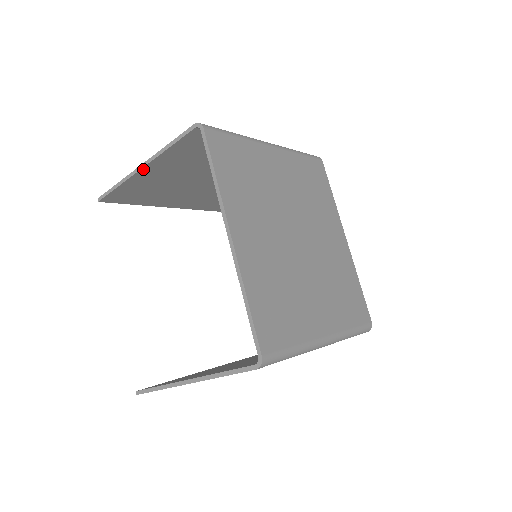
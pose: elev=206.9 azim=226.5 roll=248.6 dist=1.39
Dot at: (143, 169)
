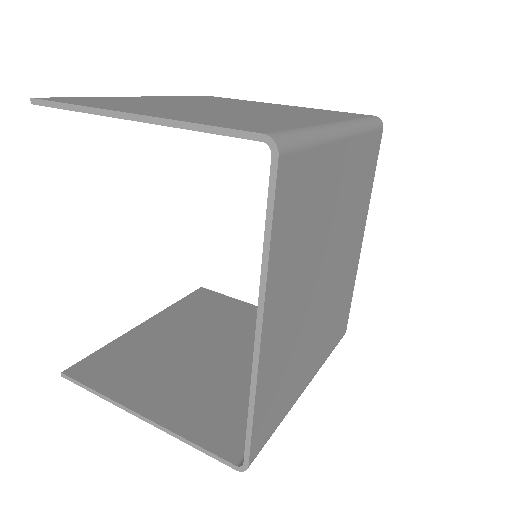
Dot at: (133, 119)
